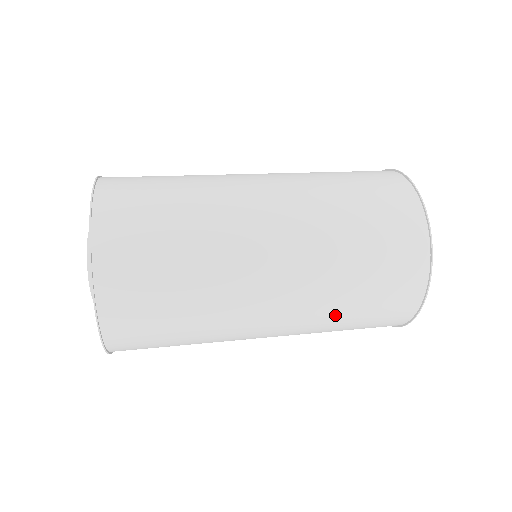
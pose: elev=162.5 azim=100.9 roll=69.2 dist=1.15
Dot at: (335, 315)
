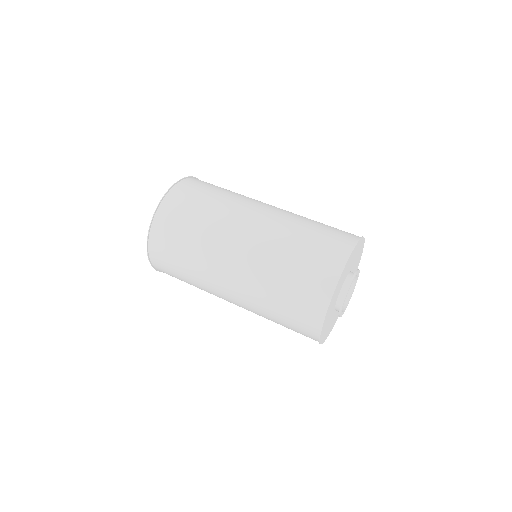
Dot at: (267, 299)
